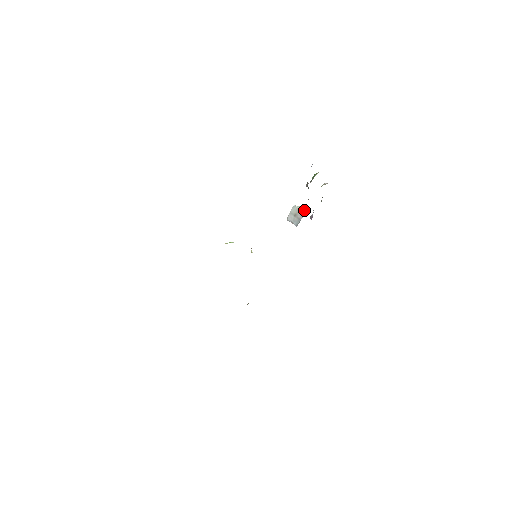
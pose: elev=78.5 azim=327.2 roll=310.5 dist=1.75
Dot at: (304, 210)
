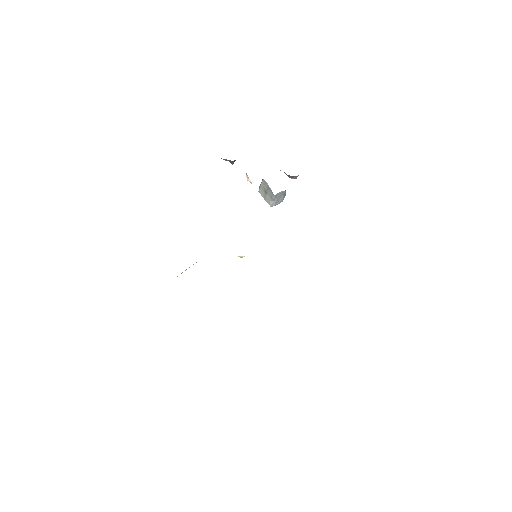
Dot at: occluded
